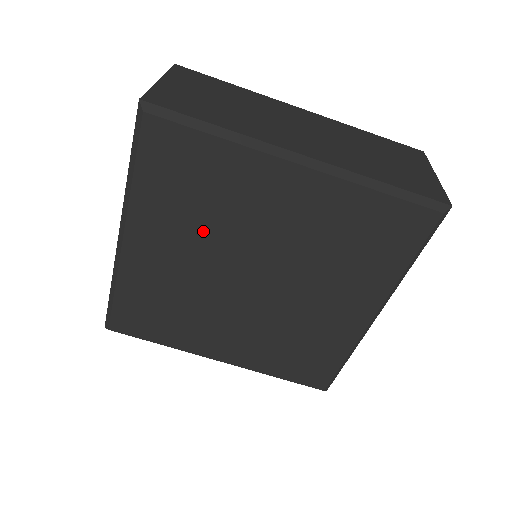
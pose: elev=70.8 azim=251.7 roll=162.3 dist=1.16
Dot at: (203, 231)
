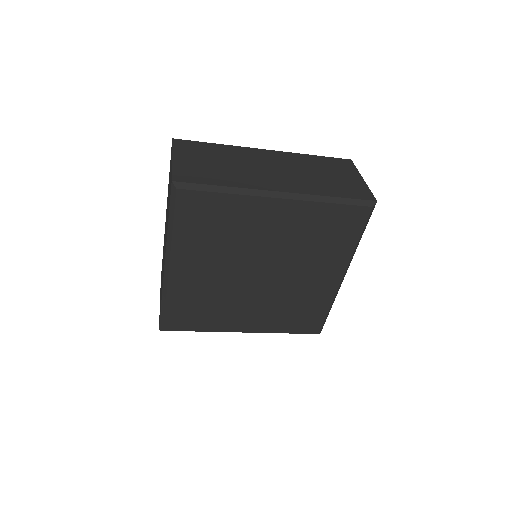
Dot at: (223, 251)
